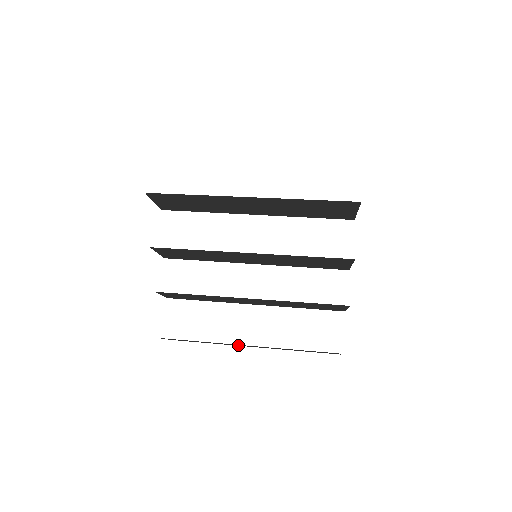
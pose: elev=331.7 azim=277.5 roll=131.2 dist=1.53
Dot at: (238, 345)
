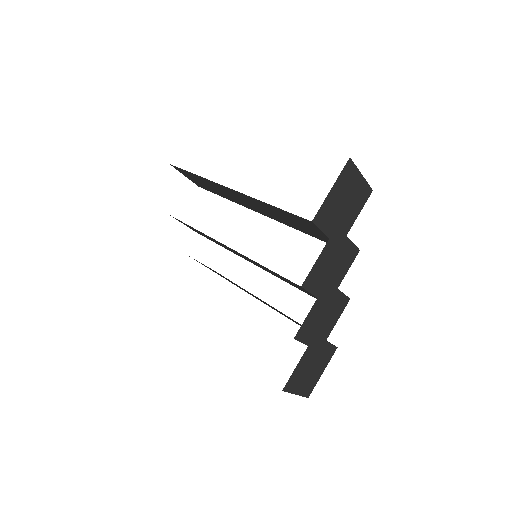
Dot at: occluded
